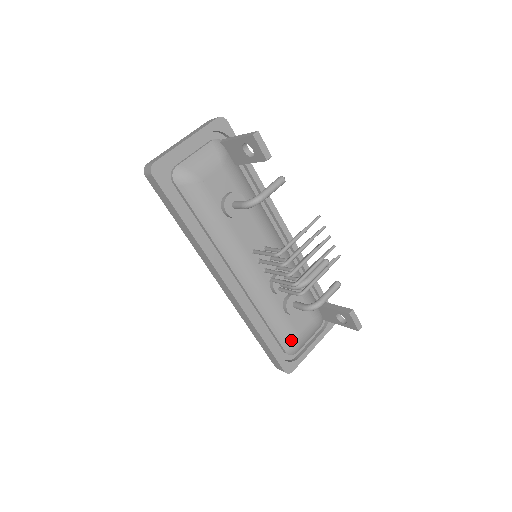
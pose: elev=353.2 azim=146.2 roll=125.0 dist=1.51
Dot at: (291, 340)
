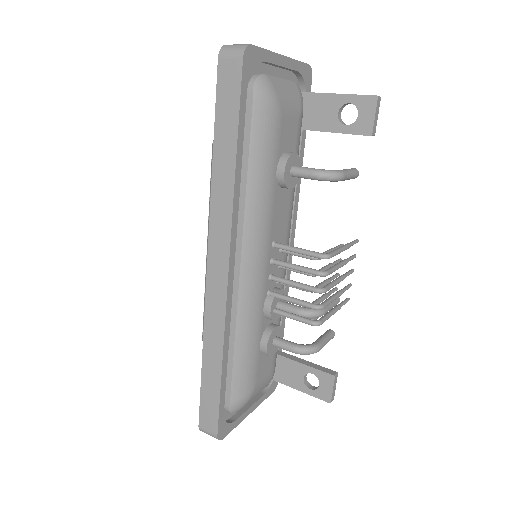
Dot at: (246, 390)
